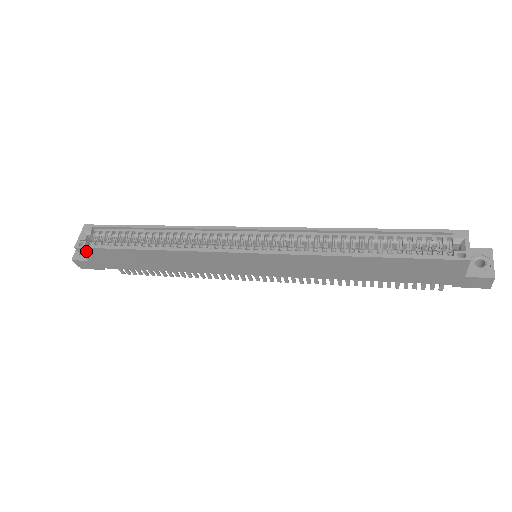
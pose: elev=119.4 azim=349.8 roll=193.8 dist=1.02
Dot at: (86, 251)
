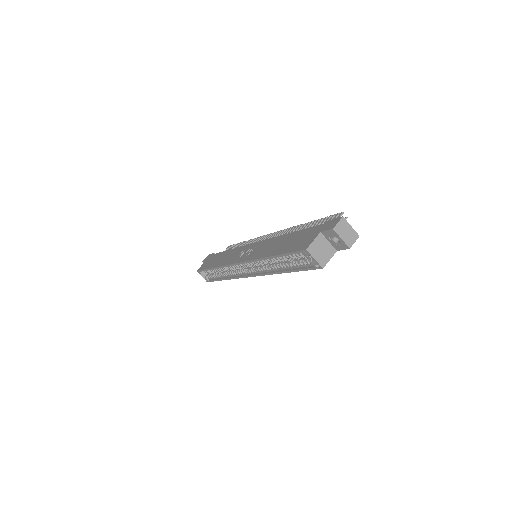
Dot at: occluded
